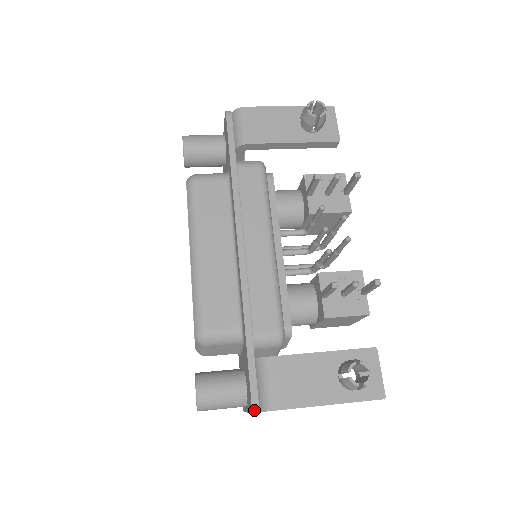
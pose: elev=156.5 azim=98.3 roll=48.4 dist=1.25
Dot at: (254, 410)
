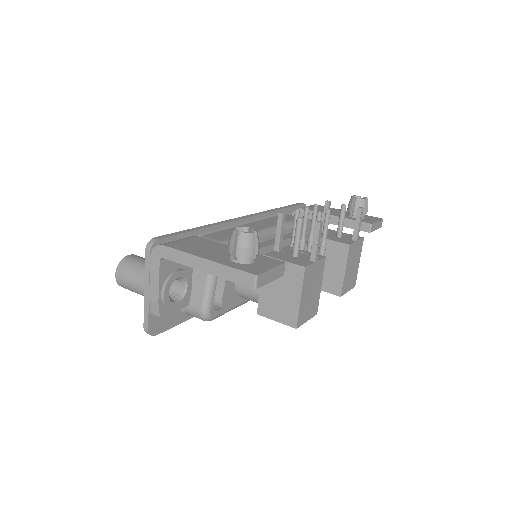
Dot at: (149, 245)
